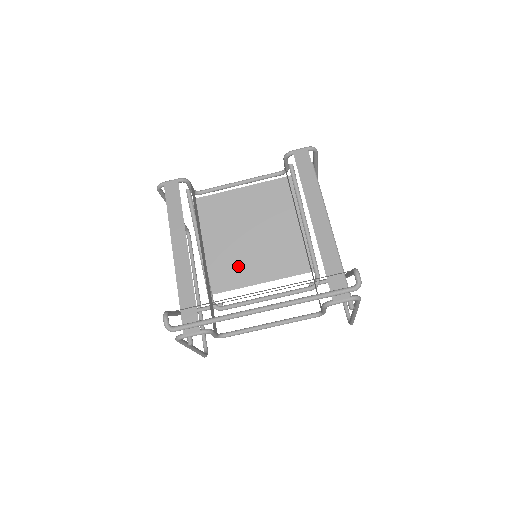
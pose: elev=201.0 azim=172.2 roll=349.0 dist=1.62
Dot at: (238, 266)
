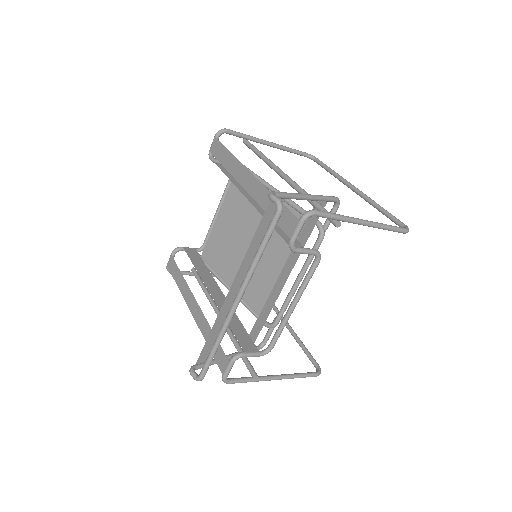
Dot at: (260, 276)
